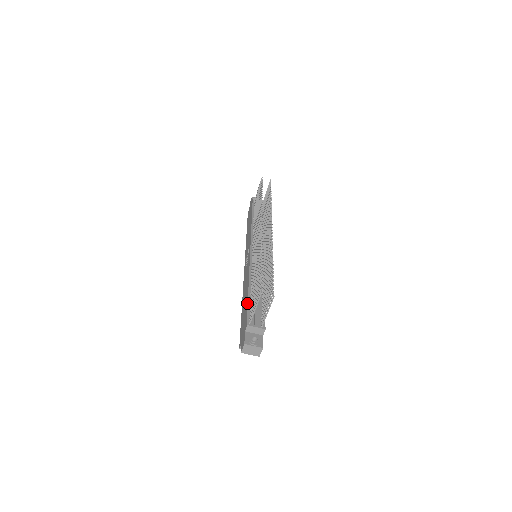
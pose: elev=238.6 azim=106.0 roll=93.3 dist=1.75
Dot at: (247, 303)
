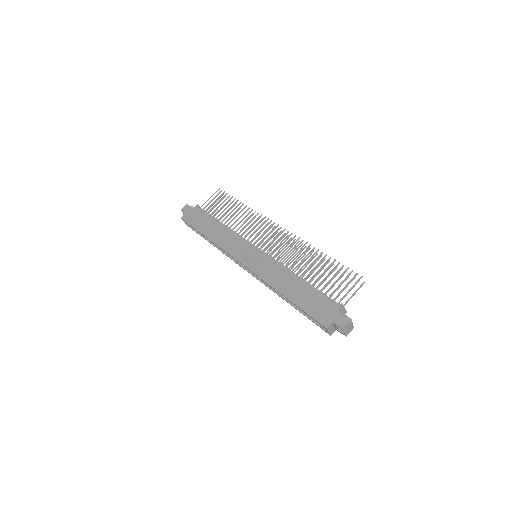
Dot at: (315, 289)
